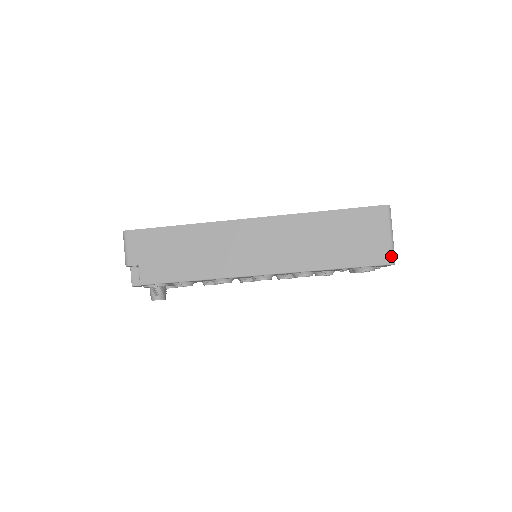
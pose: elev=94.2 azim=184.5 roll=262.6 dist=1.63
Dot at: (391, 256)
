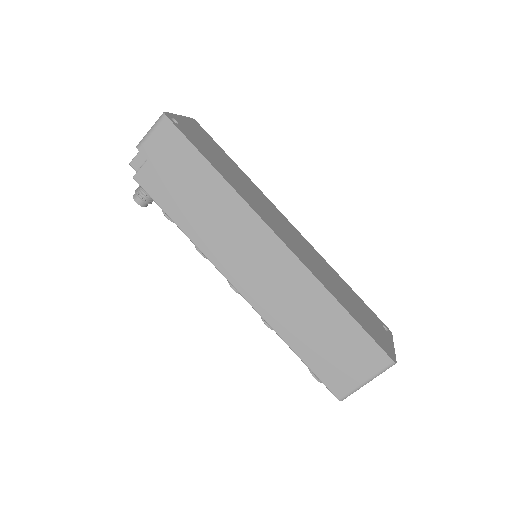
Dot at: (345, 395)
